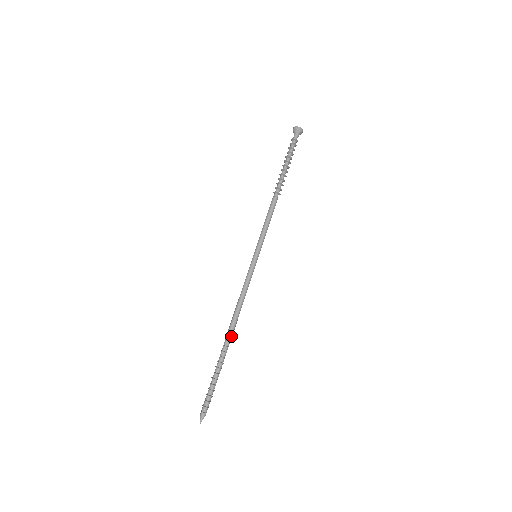
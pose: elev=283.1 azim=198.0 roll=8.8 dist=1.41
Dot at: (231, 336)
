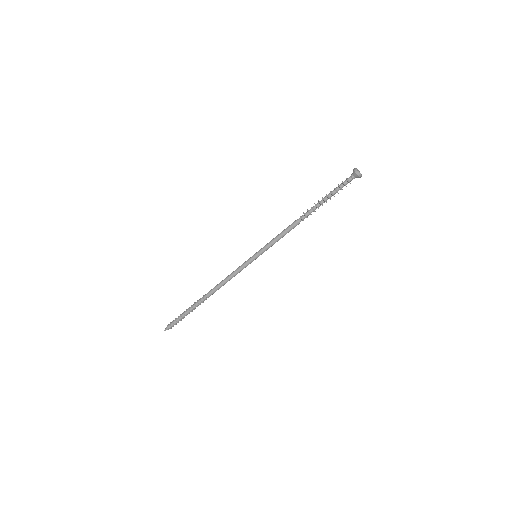
Dot at: occluded
